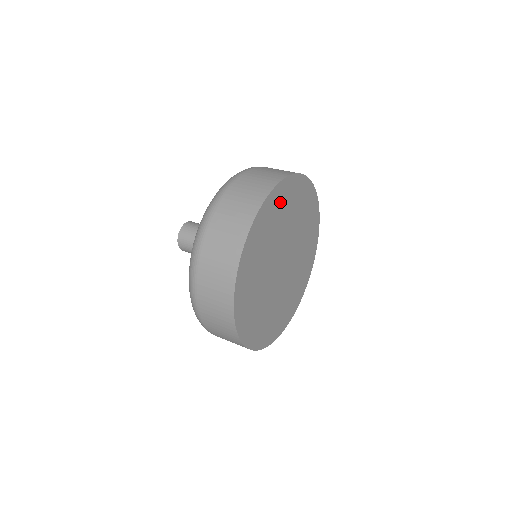
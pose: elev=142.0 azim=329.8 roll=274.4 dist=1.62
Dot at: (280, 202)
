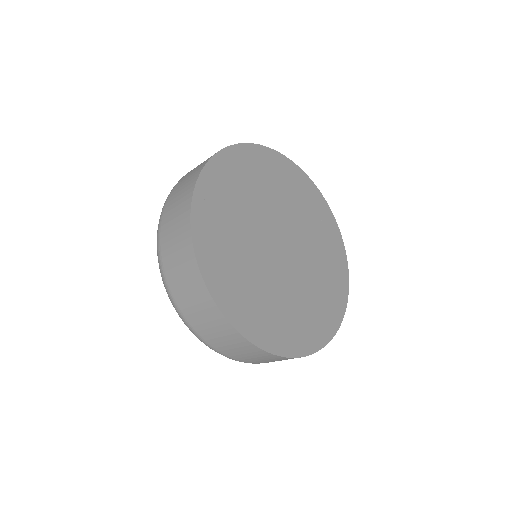
Dot at: (221, 189)
